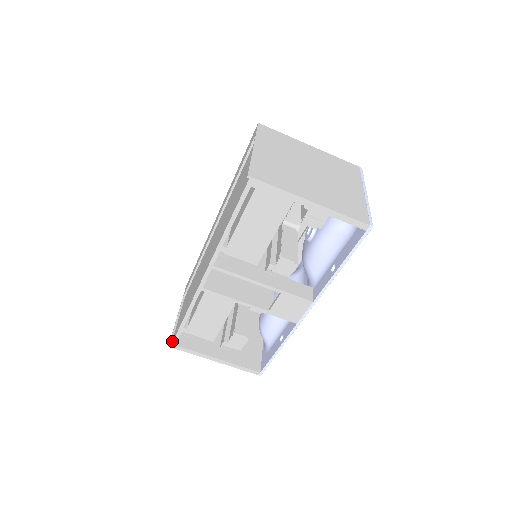
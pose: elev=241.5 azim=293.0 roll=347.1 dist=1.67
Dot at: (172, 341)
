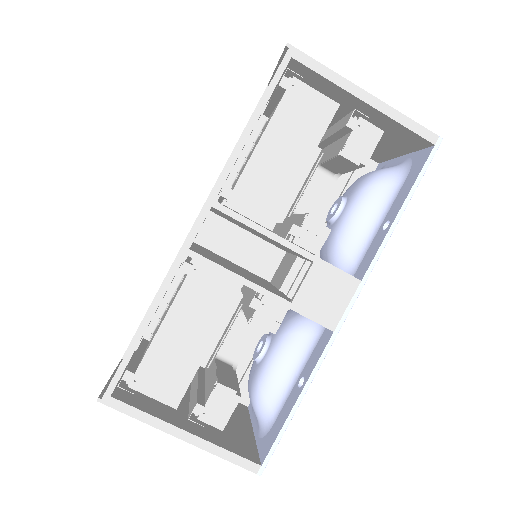
Dot at: occluded
